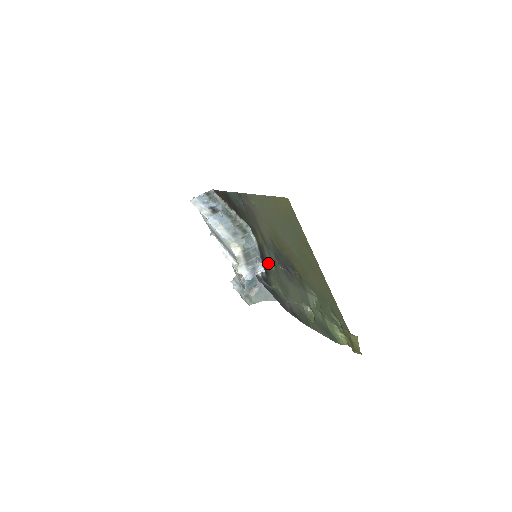
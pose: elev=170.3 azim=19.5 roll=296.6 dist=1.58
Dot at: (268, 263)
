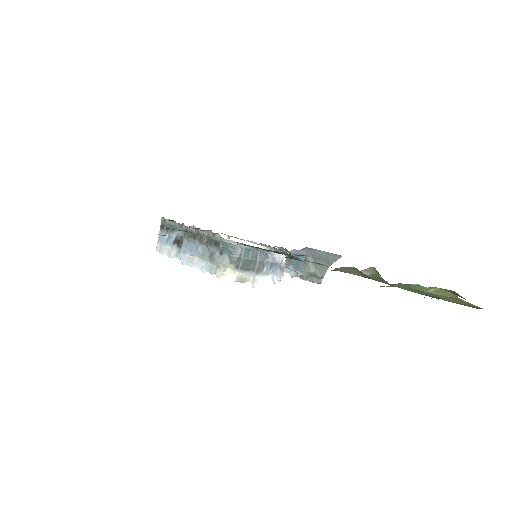
Dot at: occluded
